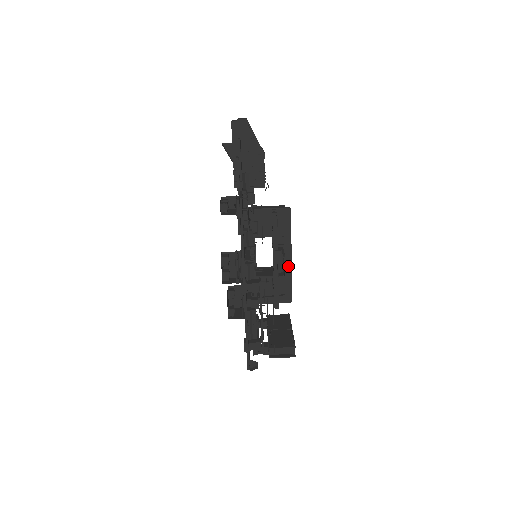
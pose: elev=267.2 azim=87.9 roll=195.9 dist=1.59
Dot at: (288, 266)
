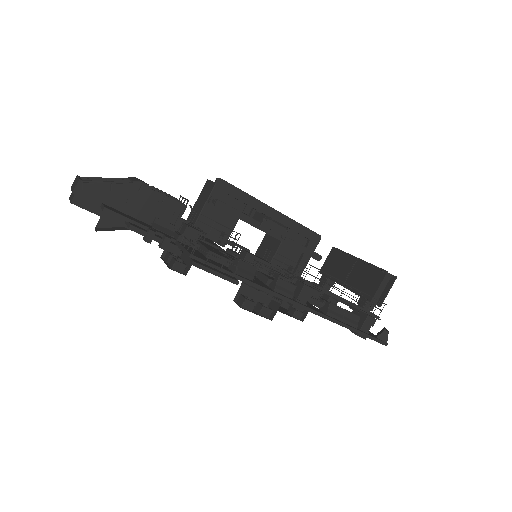
Dot at: (282, 219)
